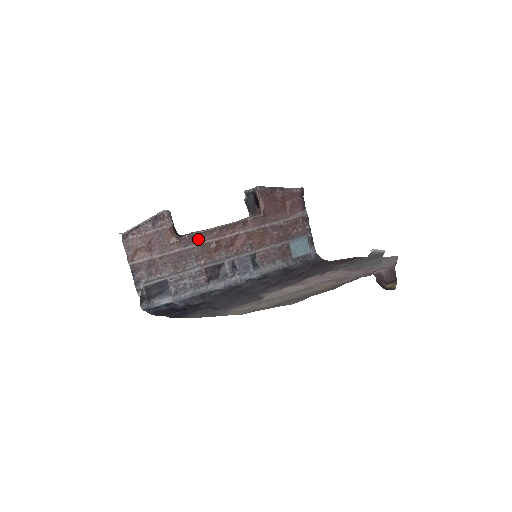
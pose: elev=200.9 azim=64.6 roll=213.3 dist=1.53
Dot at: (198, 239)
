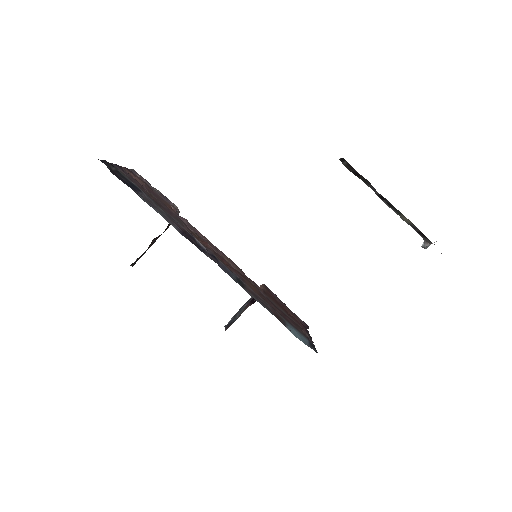
Dot at: (192, 229)
